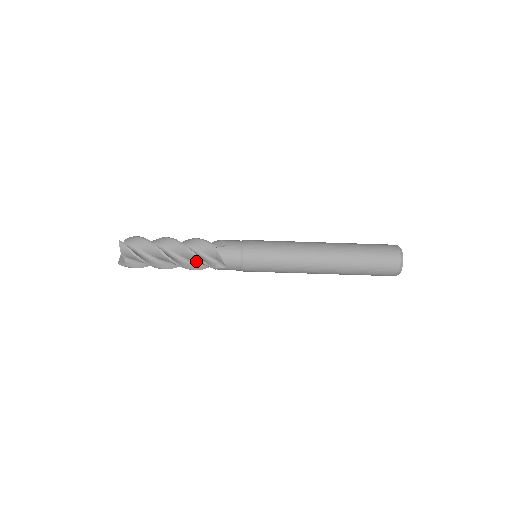
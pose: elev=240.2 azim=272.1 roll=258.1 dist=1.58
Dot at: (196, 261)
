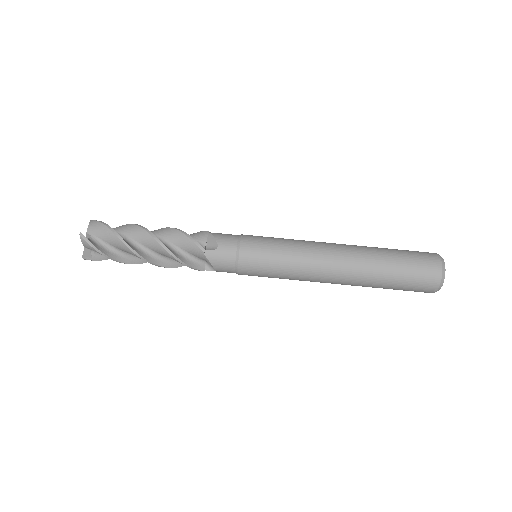
Dot at: (179, 262)
